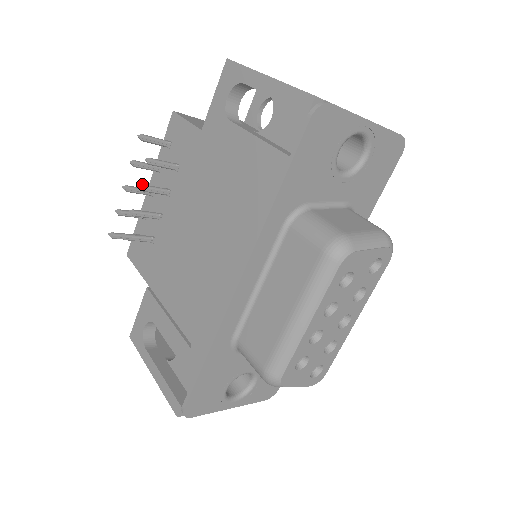
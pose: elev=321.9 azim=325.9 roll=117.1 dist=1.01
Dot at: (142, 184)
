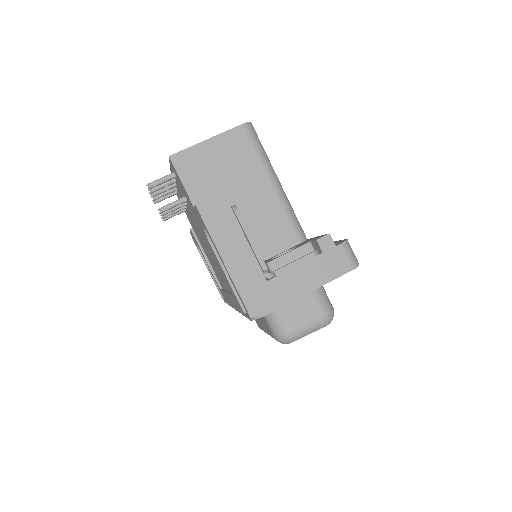
Dot at: occluded
